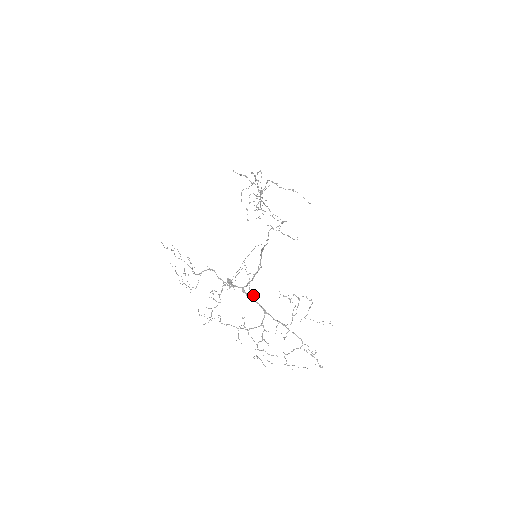
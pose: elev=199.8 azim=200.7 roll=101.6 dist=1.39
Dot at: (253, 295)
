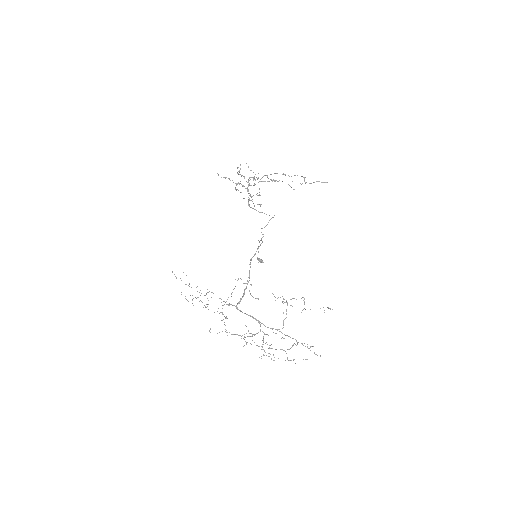
Dot at: (256, 298)
